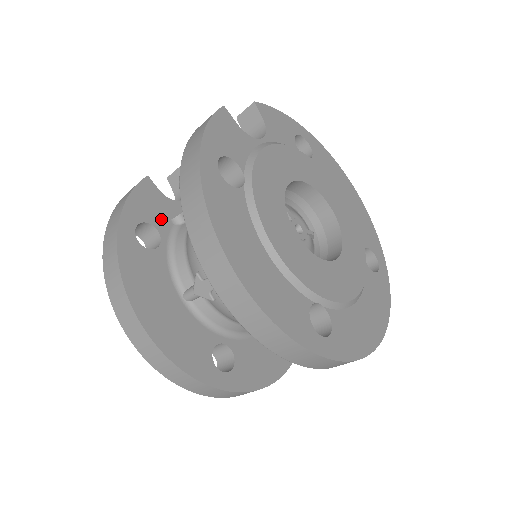
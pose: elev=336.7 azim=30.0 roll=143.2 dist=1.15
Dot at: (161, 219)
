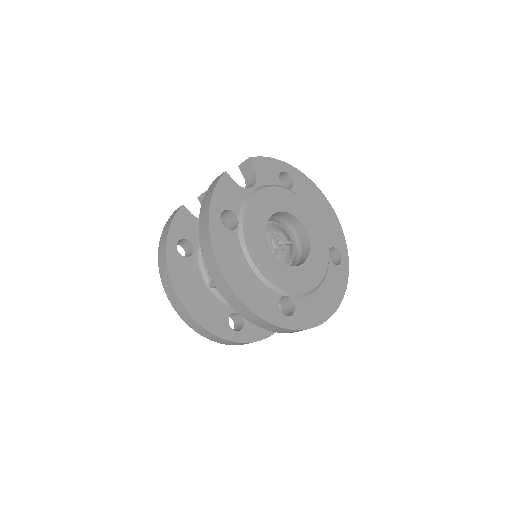
Dot at: (193, 234)
